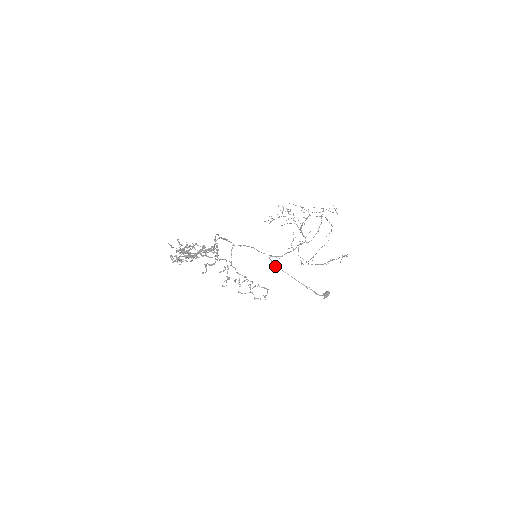
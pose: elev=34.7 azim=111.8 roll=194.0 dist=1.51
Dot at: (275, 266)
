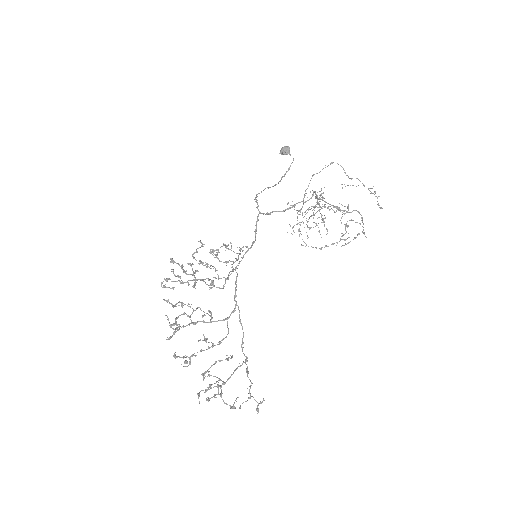
Dot at: (256, 197)
